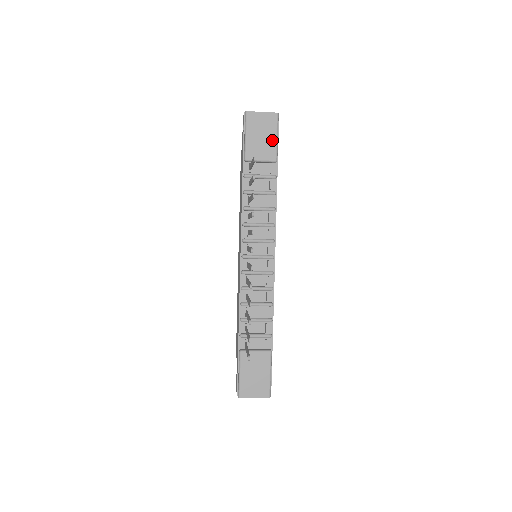
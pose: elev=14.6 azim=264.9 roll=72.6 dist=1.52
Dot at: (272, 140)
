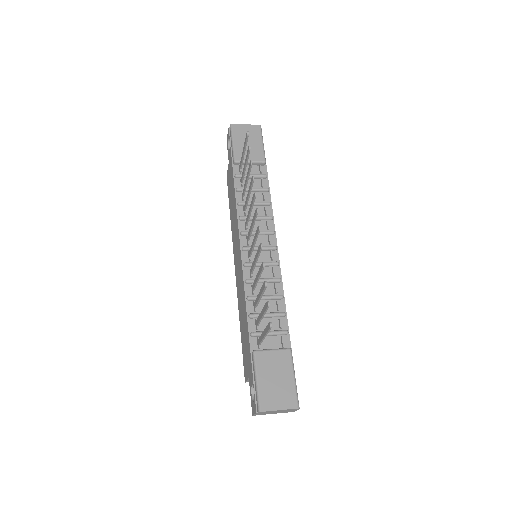
Dot at: (258, 145)
